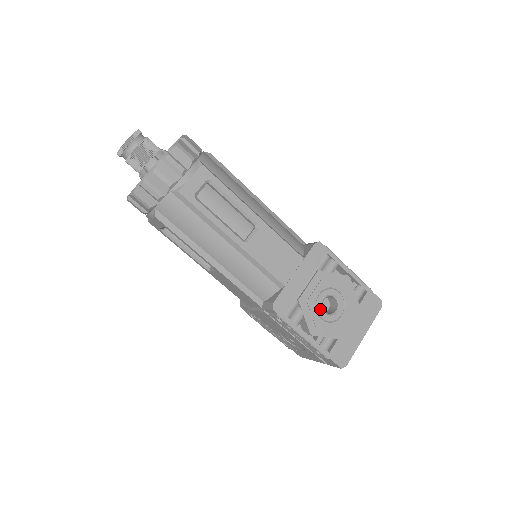
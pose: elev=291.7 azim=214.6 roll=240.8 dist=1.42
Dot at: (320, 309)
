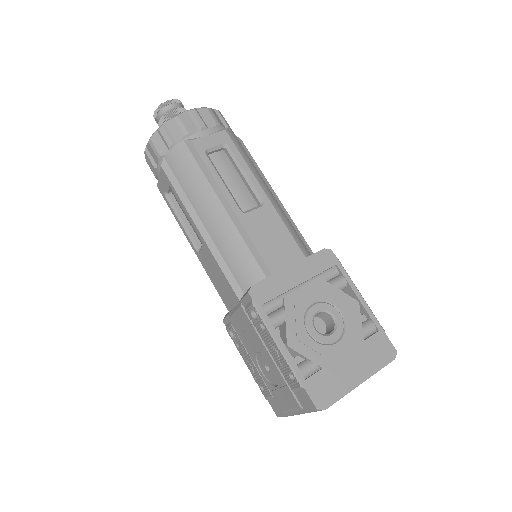
Dot at: (309, 320)
